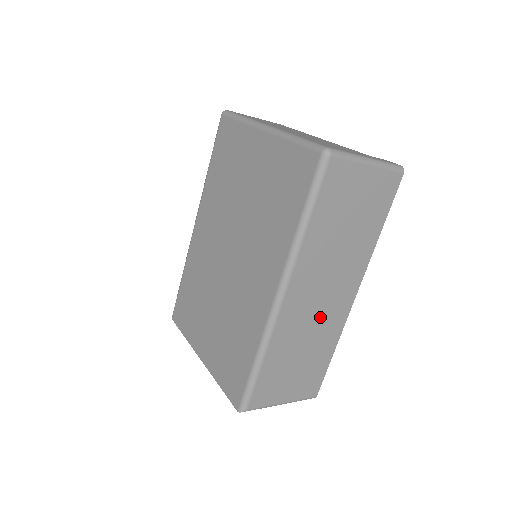
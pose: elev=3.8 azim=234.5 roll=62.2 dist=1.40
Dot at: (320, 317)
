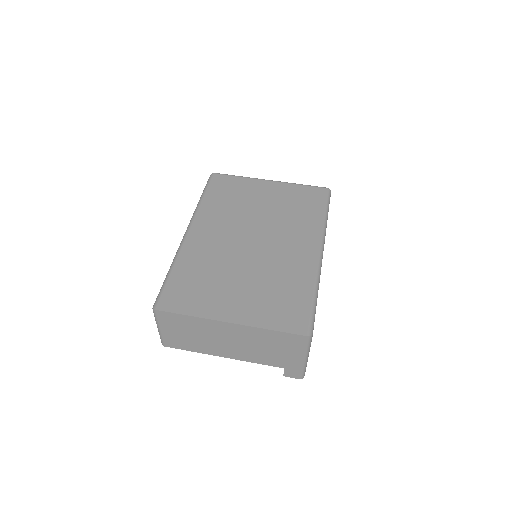
Dot at: occluded
